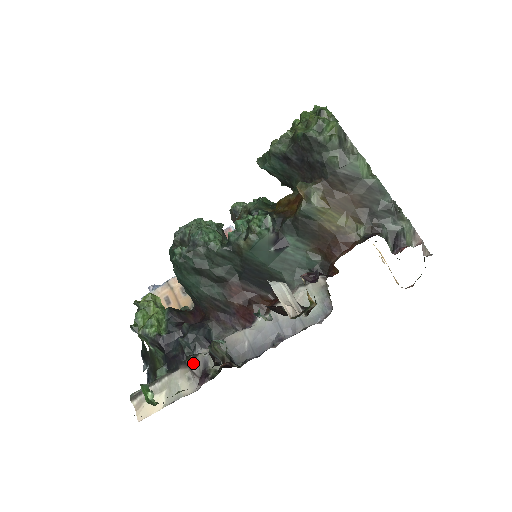
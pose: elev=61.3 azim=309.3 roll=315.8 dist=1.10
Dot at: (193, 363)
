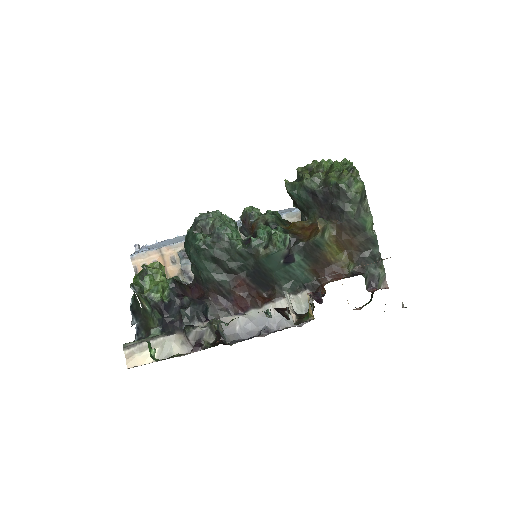
Dot at: (191, 333)
